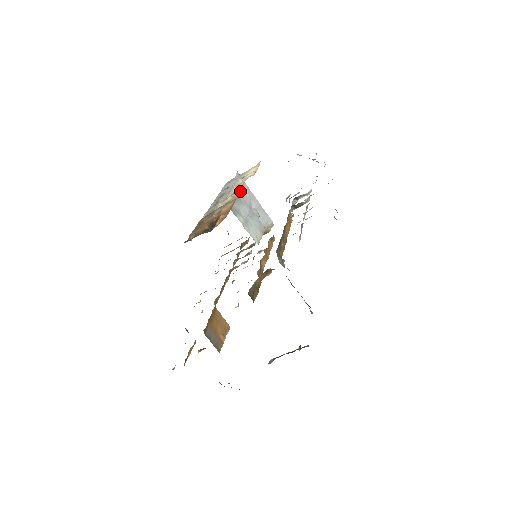
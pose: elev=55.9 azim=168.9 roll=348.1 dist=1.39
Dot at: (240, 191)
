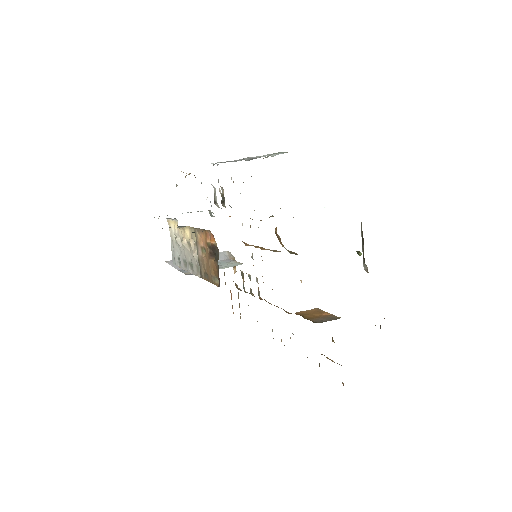
Dot at: (189, 231)
